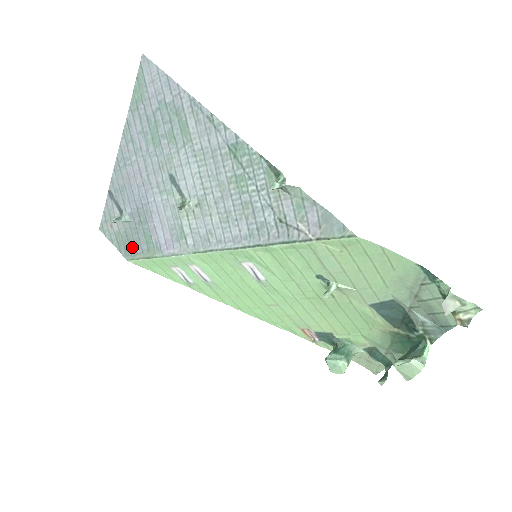
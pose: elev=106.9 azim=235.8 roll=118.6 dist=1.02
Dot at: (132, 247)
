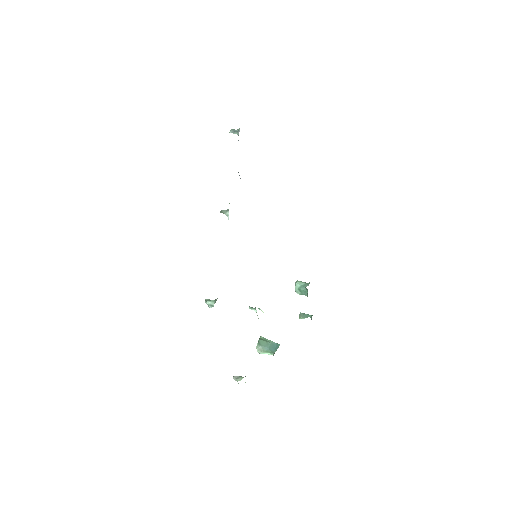
Dot at: occluded
